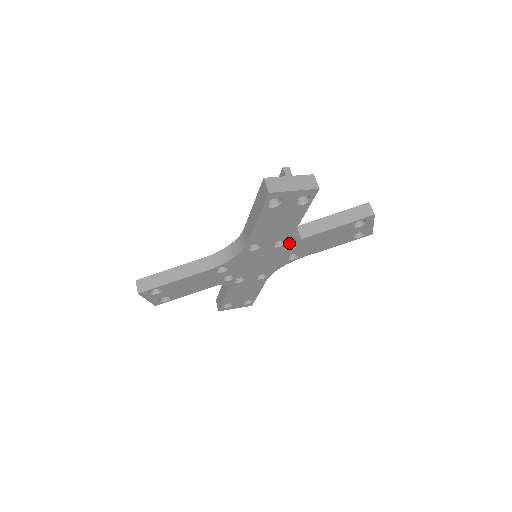
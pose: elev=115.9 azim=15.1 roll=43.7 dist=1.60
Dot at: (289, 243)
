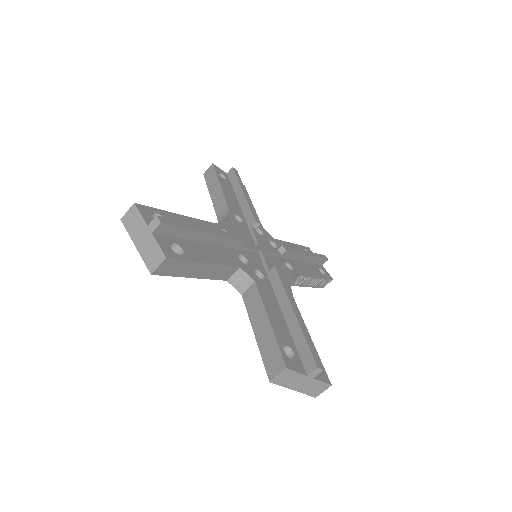
Dot at: occluded
